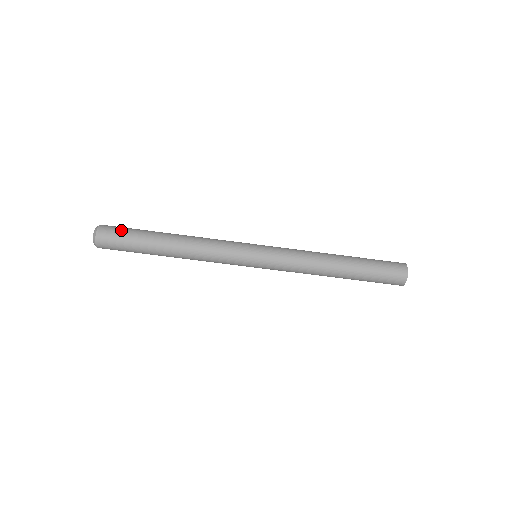
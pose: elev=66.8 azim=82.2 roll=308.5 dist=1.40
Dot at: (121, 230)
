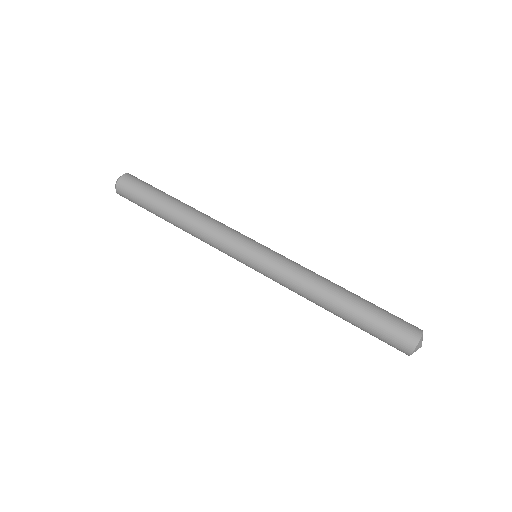
Dot at: occluded
